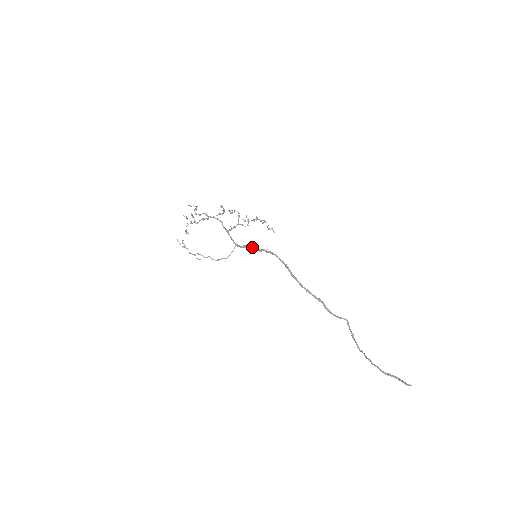
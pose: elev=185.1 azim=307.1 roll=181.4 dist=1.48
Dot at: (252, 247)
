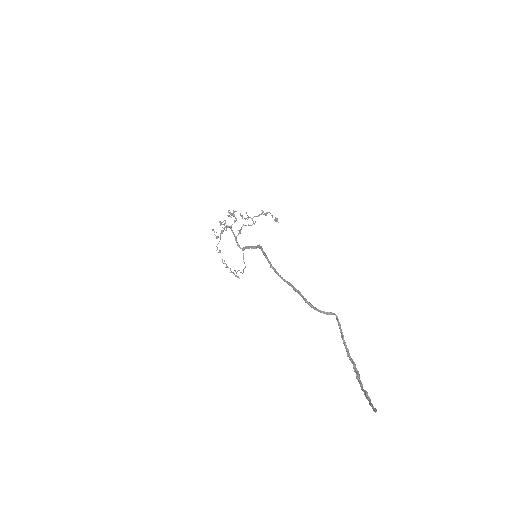
Dot at: (249, 247)
